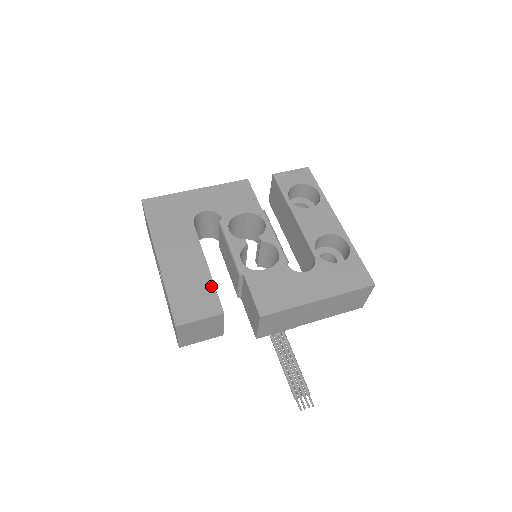
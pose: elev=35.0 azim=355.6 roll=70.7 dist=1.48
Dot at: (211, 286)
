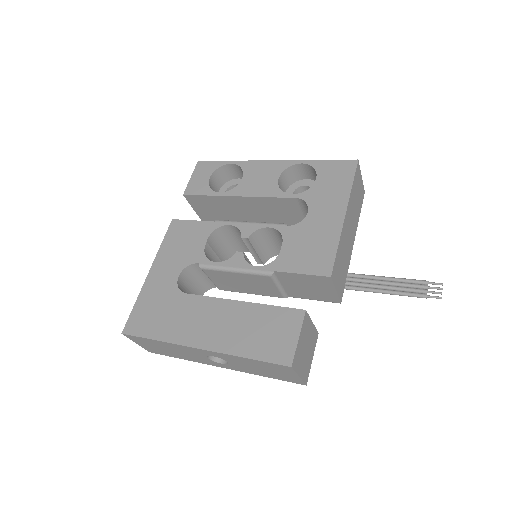
Dot at: (267, 309)
